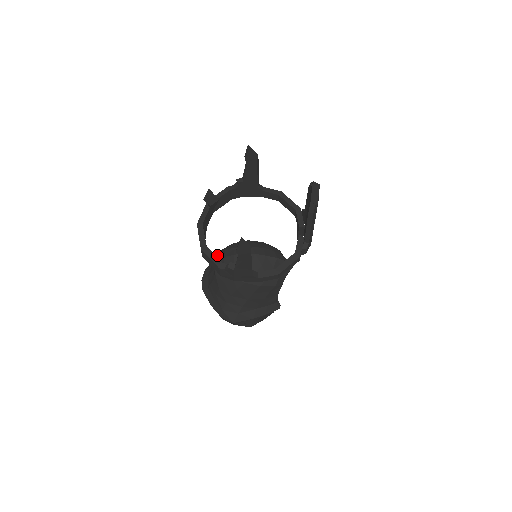
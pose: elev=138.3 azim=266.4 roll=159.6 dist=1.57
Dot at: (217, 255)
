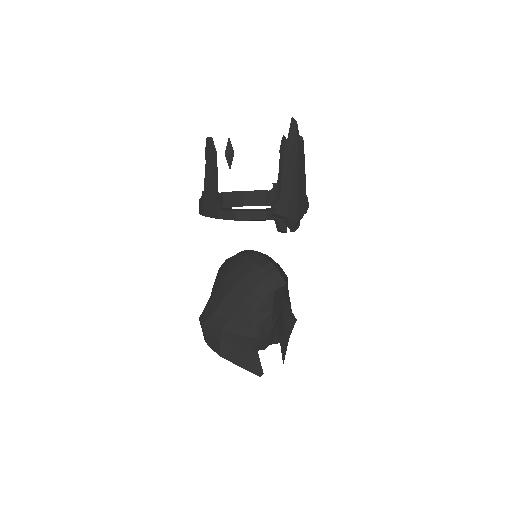
Dot at: occluded
